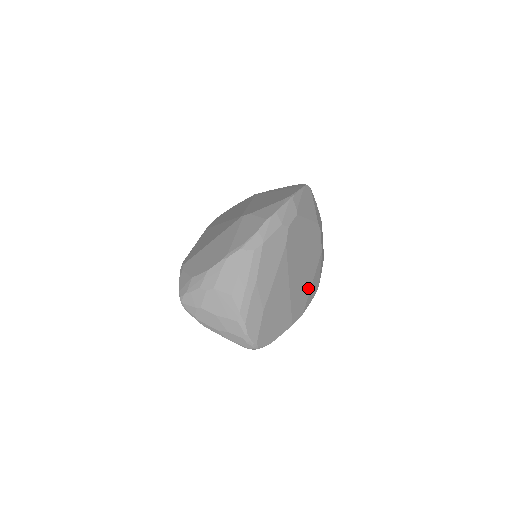
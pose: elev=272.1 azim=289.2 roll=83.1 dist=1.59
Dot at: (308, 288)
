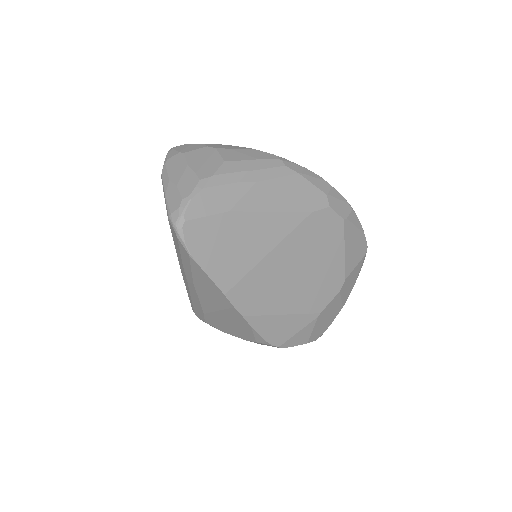
Dot at: (275, 308)
